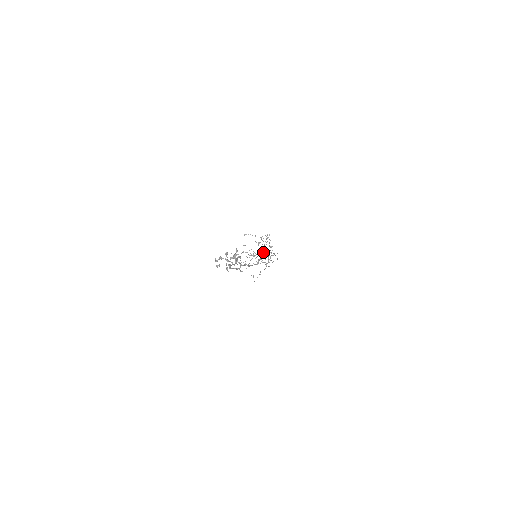
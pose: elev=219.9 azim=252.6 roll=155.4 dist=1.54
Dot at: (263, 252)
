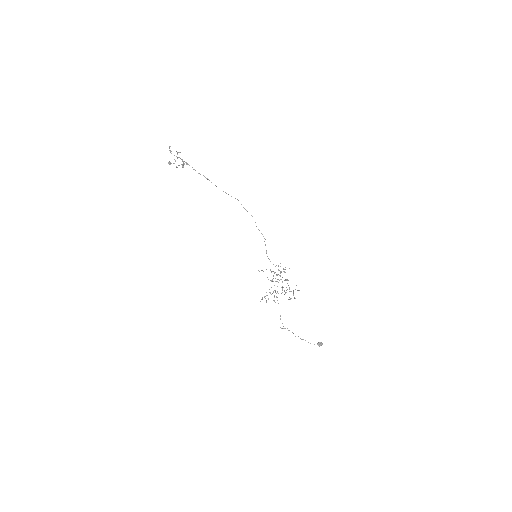
Dot at: (319, 342)
